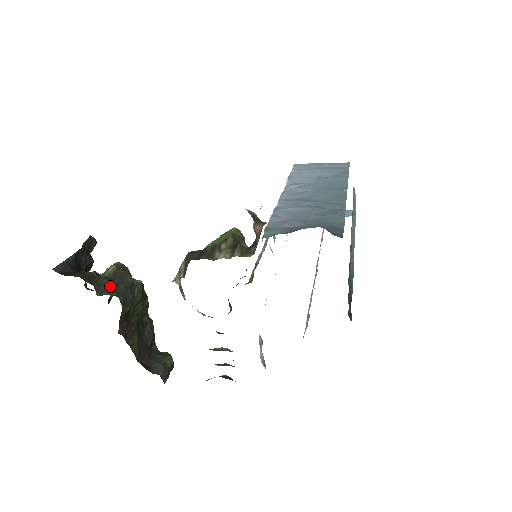
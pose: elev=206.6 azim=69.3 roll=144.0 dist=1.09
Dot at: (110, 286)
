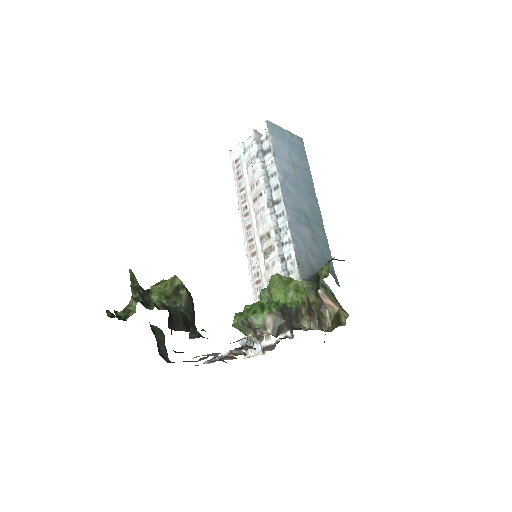
Dot at: (192, 322)
